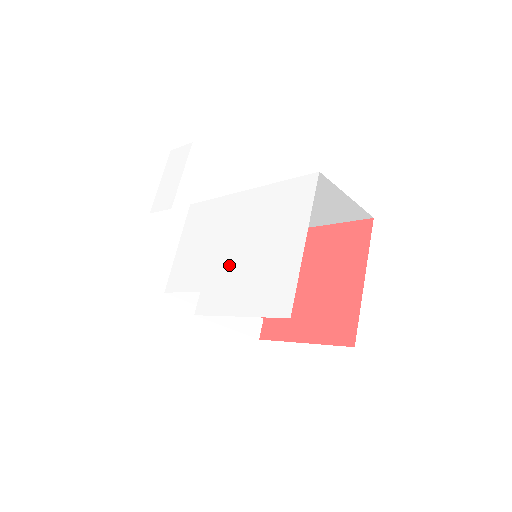
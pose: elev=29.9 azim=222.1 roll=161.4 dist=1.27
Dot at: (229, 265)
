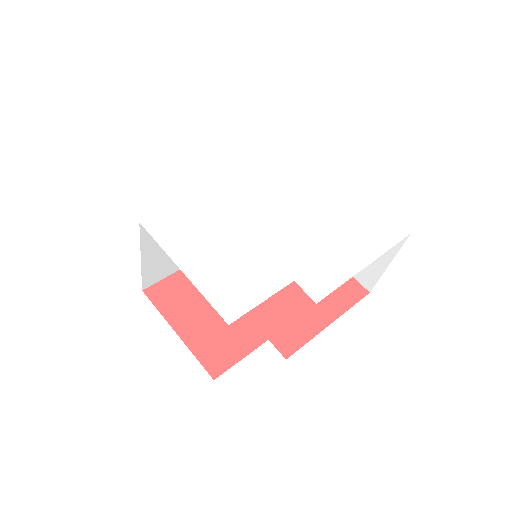
Dot at: (301, 238)
